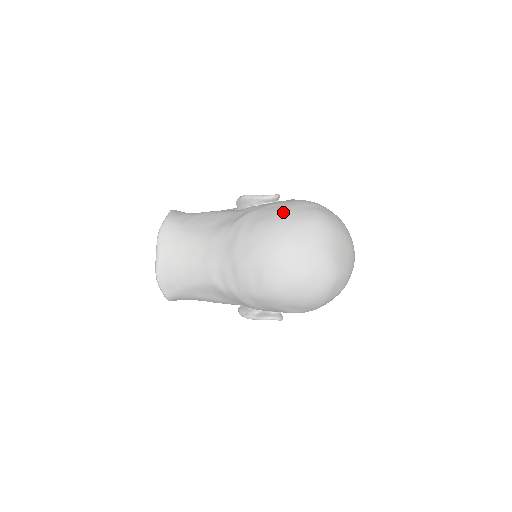
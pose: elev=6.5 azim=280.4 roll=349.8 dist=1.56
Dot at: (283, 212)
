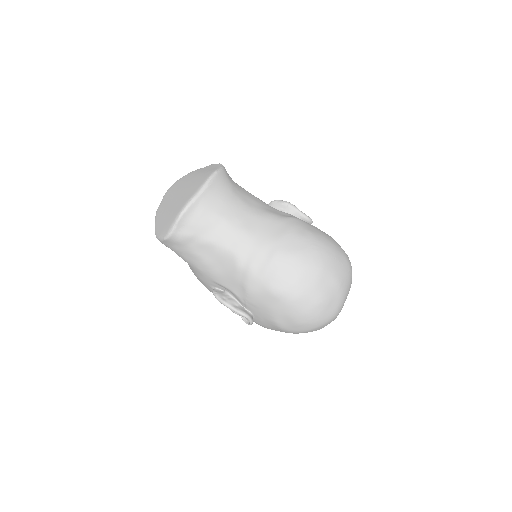
Dot at: (330, 239)
